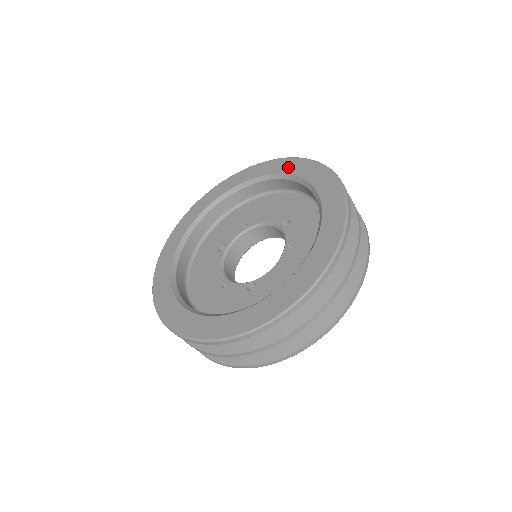
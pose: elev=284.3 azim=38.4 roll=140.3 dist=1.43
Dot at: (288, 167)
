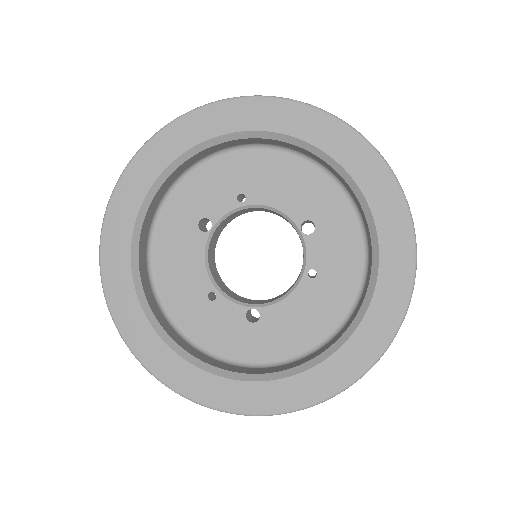
Dot at: (336, 143)
